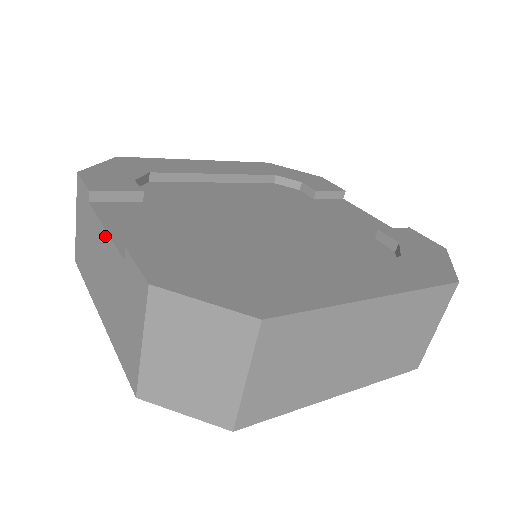
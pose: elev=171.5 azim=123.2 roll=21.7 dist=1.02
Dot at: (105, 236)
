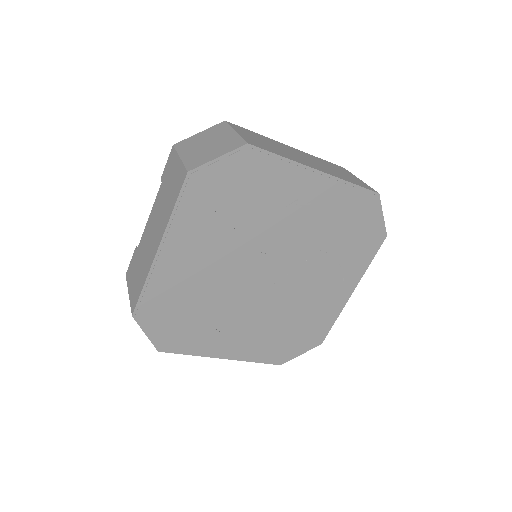
Dot at: (150, 217)
